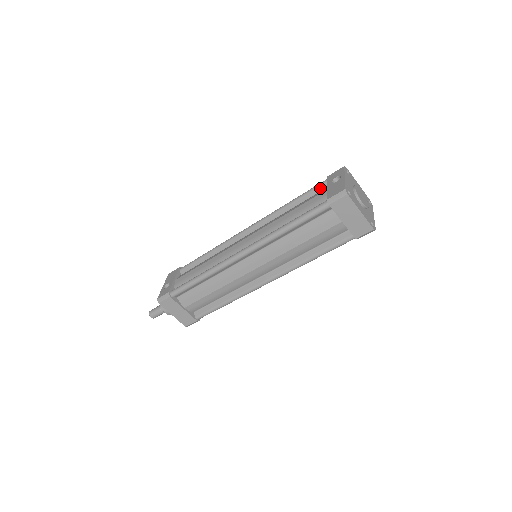
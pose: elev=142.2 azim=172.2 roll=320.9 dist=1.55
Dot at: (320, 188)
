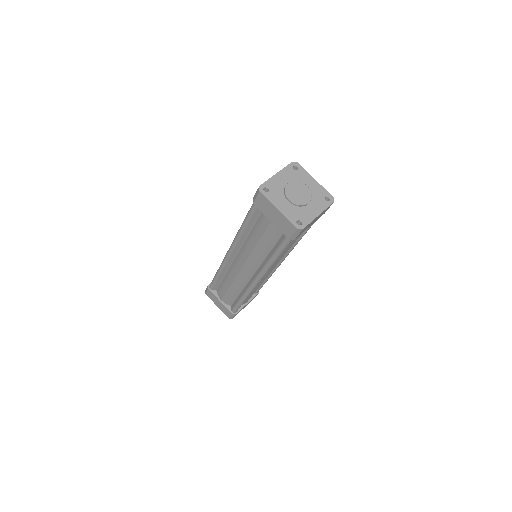
Dot at: occluded
